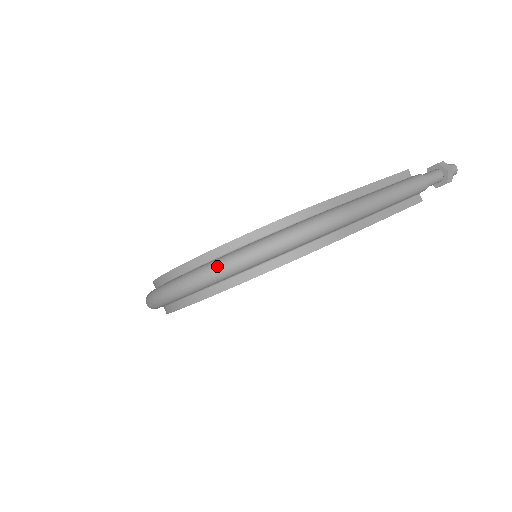
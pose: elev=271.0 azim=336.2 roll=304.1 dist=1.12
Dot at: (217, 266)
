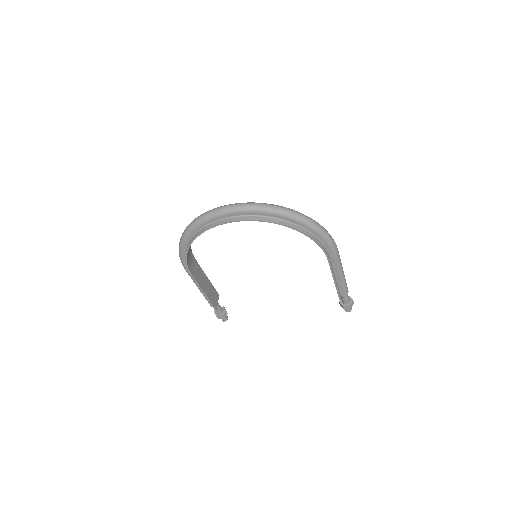
Dot at: (290, 209)
